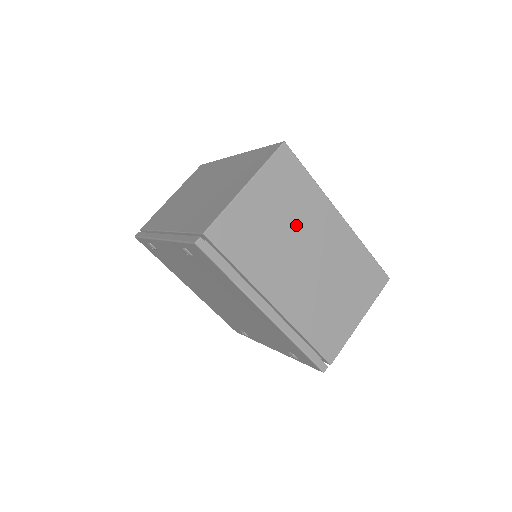
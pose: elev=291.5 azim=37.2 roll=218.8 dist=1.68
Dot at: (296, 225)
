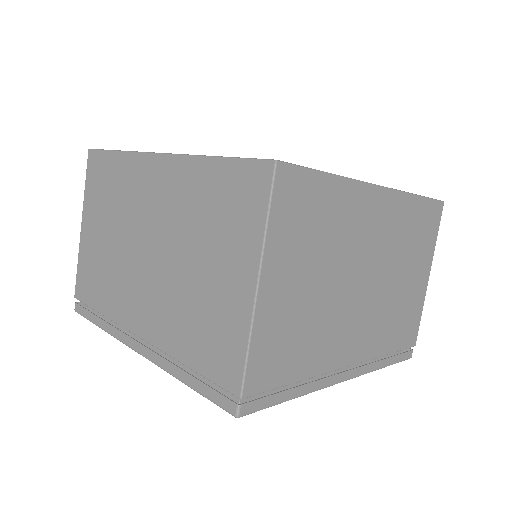
Dot at: (338, 258)
